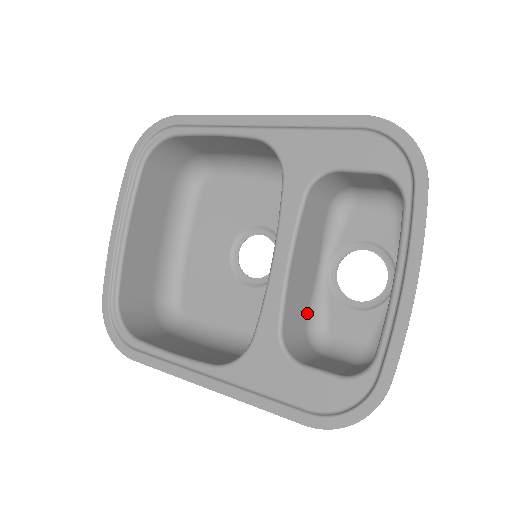
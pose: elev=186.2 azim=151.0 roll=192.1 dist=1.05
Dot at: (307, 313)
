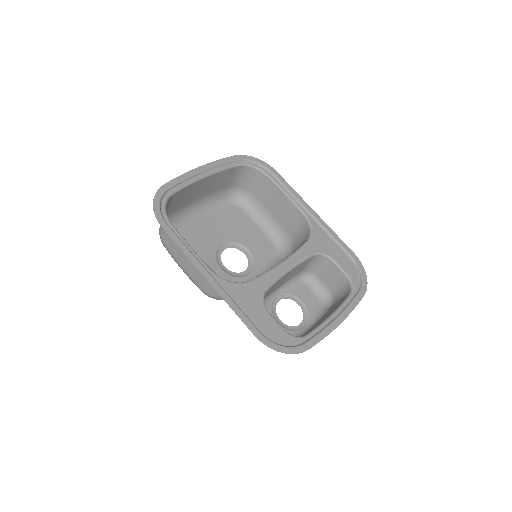
Dot at: occluded
